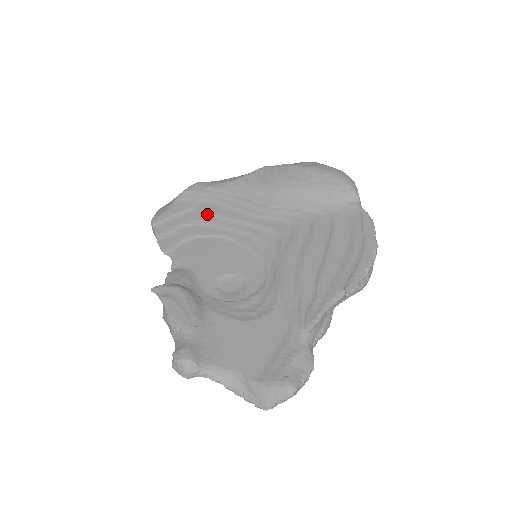
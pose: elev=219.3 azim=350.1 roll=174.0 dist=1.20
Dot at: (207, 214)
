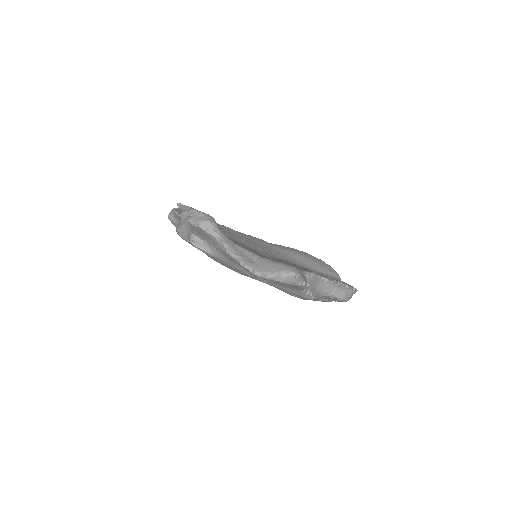
Dot at: (220, 229)
